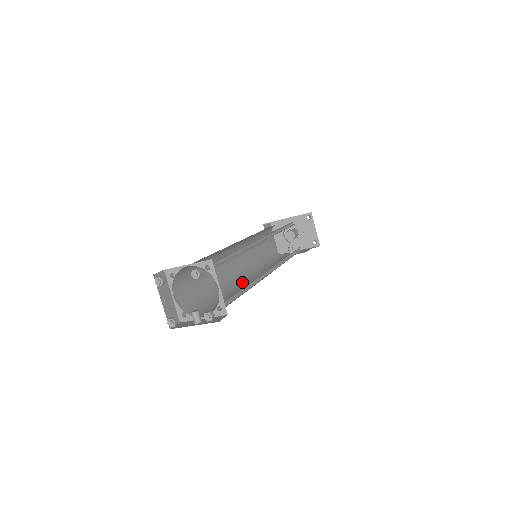
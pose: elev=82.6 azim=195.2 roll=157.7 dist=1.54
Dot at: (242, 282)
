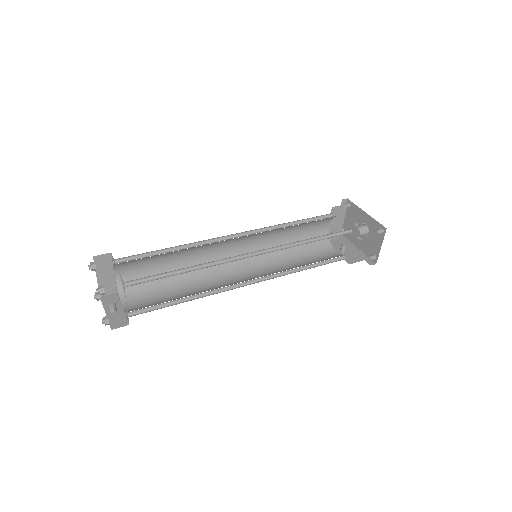
Dot at: (223, 273)
